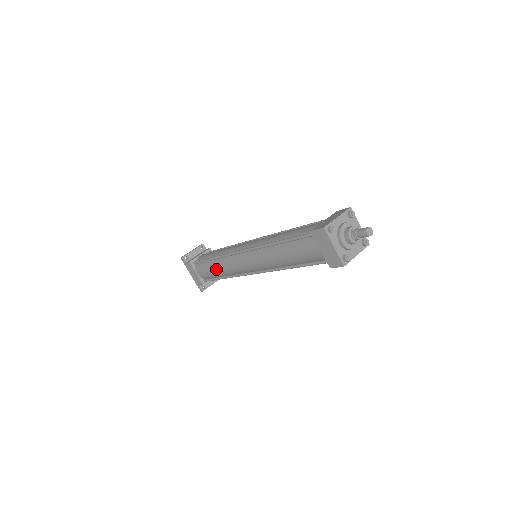
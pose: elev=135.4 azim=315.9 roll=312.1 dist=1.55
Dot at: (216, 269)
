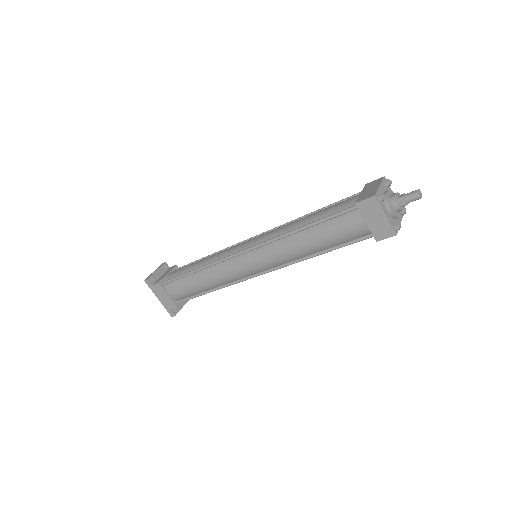
Dot at: (201, 282)
